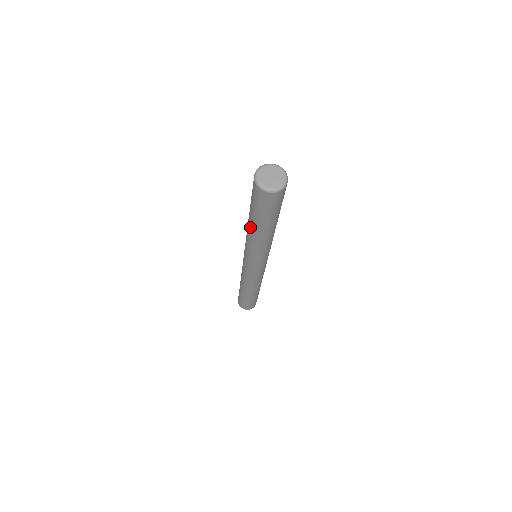
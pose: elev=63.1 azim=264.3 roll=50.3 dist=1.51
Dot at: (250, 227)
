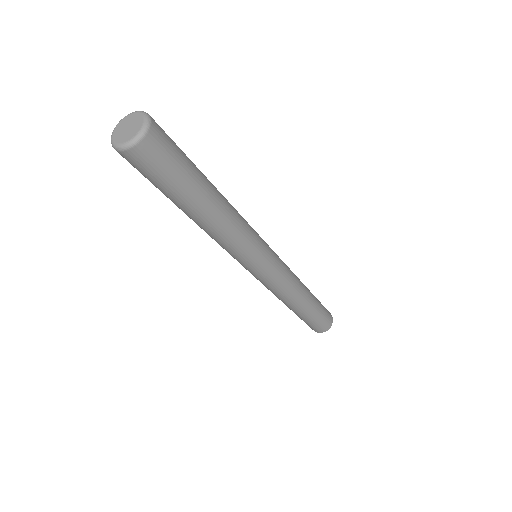
Dot at: (198, 219)
